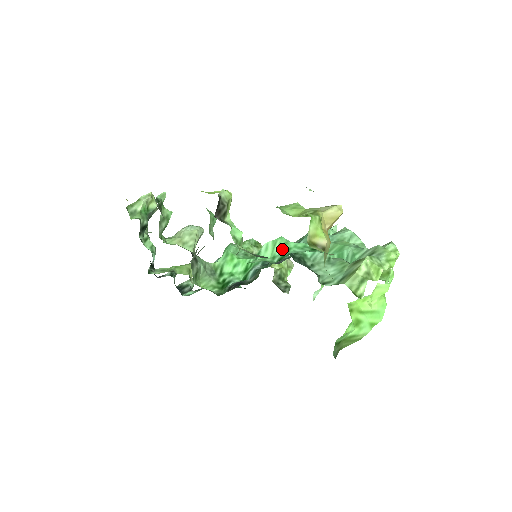
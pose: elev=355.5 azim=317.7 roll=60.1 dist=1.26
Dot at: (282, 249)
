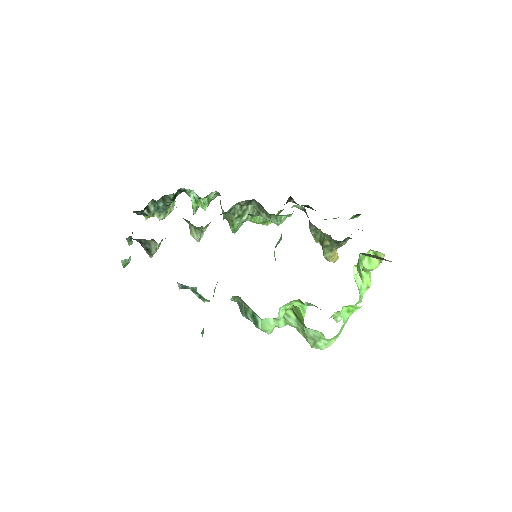
Dot at: occluded
